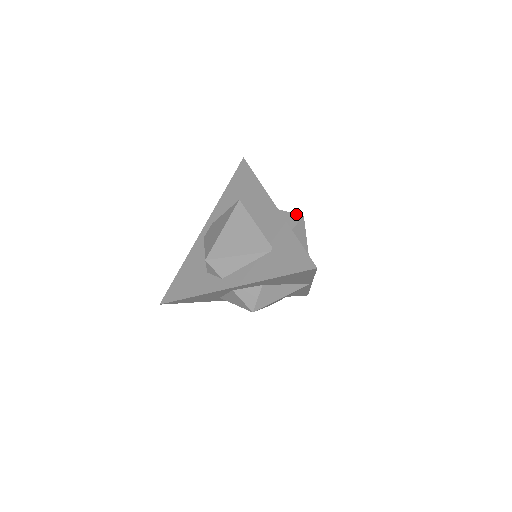
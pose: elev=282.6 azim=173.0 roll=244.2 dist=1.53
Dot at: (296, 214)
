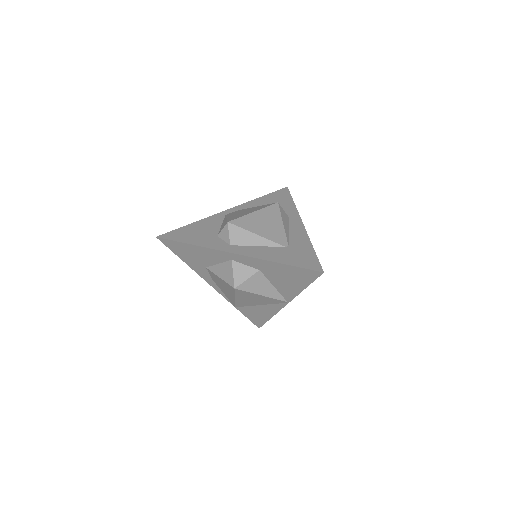
Dot at: occluded
